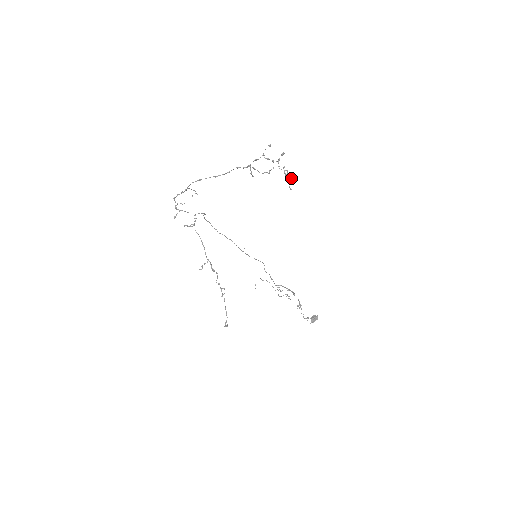
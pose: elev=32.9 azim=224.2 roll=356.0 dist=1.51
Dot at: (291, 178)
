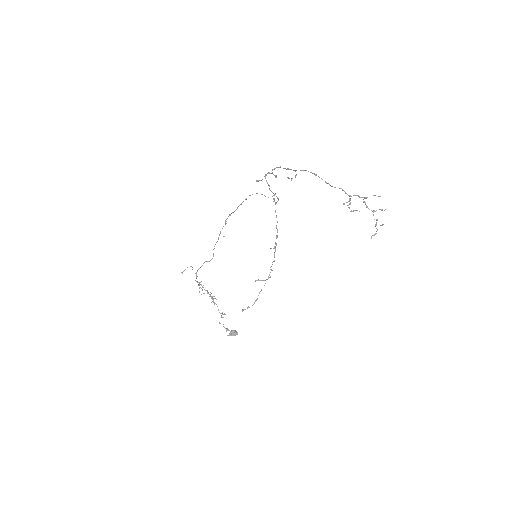
Dot at: occluded
